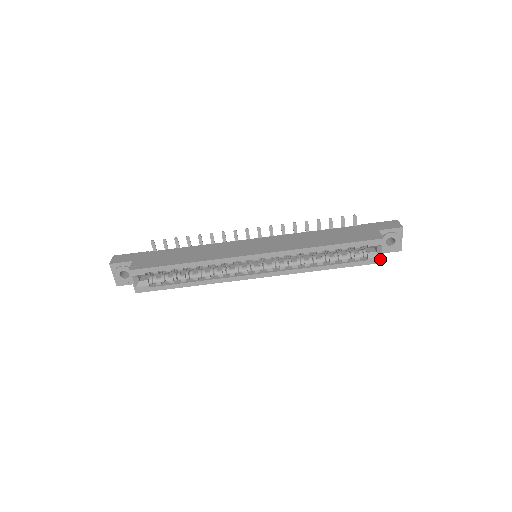
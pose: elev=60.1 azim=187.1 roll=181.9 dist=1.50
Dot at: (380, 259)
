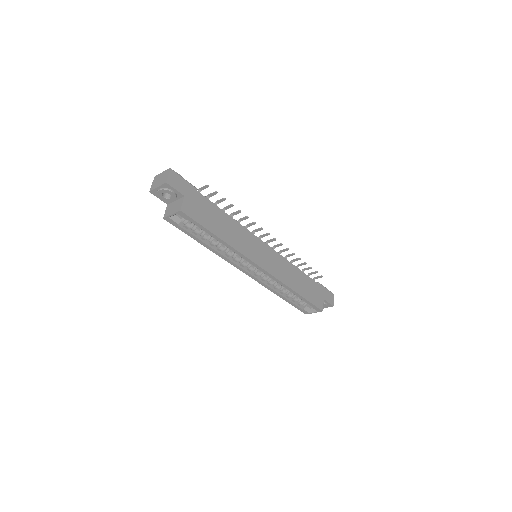
Dot at: (307, 313)
